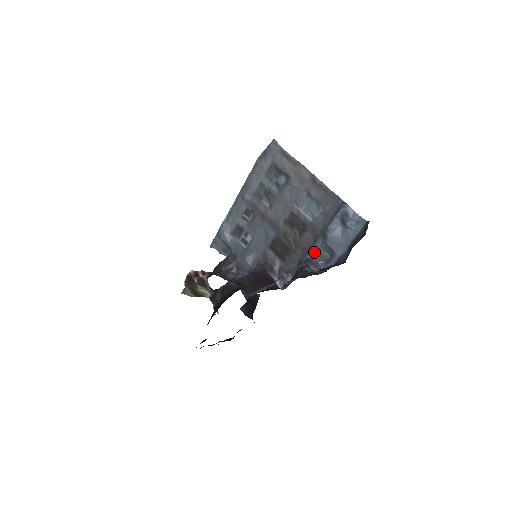
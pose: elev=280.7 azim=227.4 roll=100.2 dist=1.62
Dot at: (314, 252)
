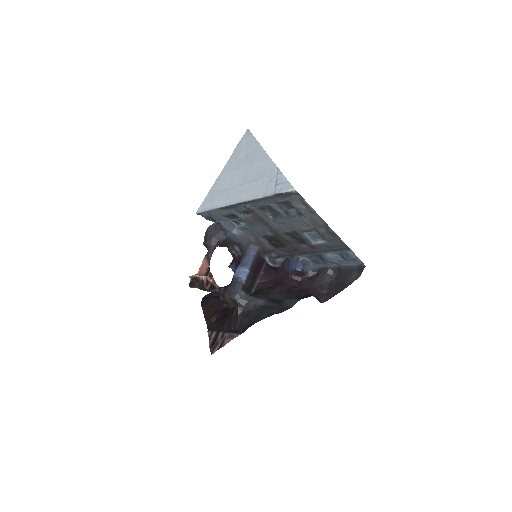
Dot at: (308, 256)
